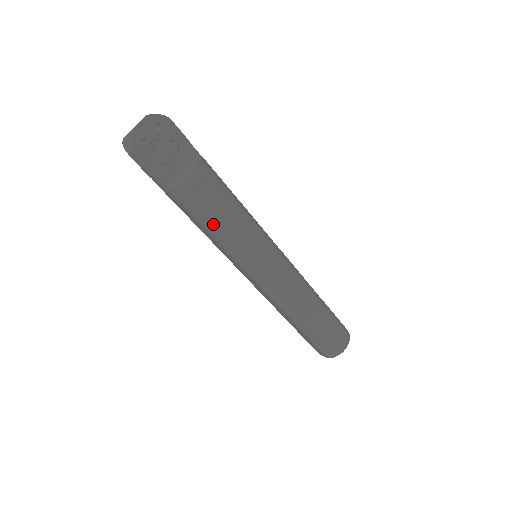
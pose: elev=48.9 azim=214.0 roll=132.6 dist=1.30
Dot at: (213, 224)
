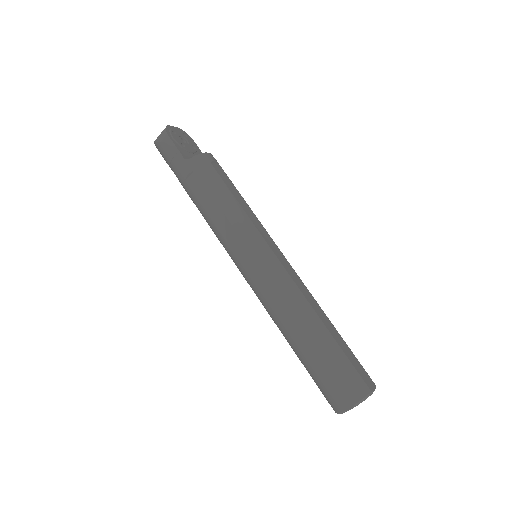
Dot at: (222, 192)
